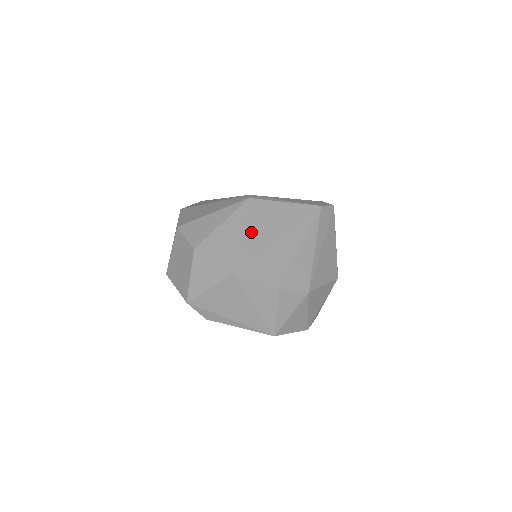
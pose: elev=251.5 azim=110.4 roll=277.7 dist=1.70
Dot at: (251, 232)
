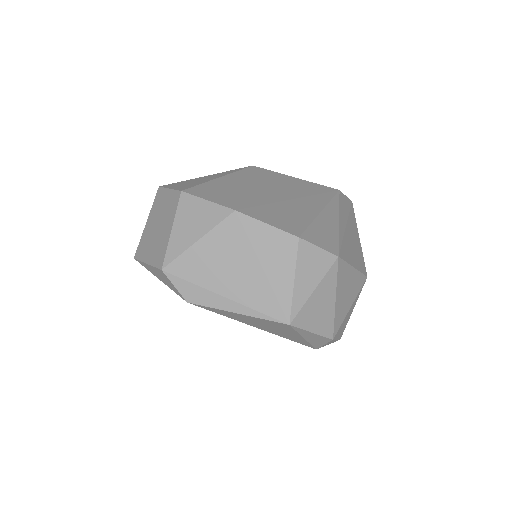
Dot at: (257, 187)
